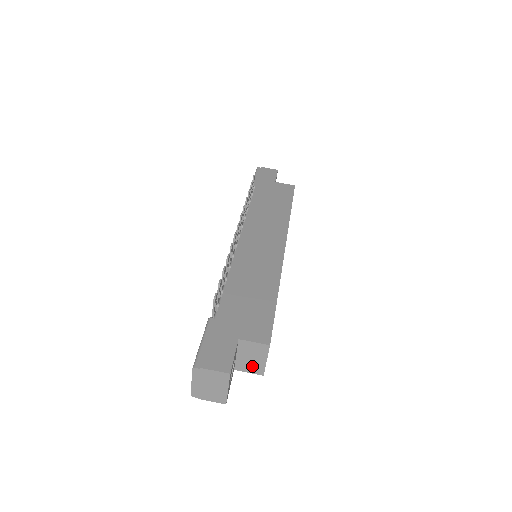
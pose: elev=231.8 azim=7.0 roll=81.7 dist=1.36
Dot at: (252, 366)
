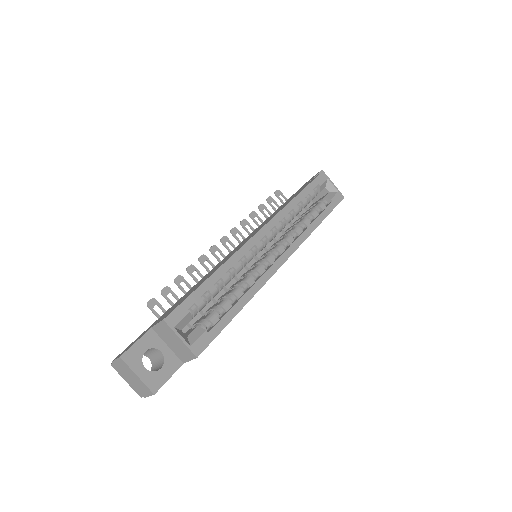
Dot at: (183, 351)
